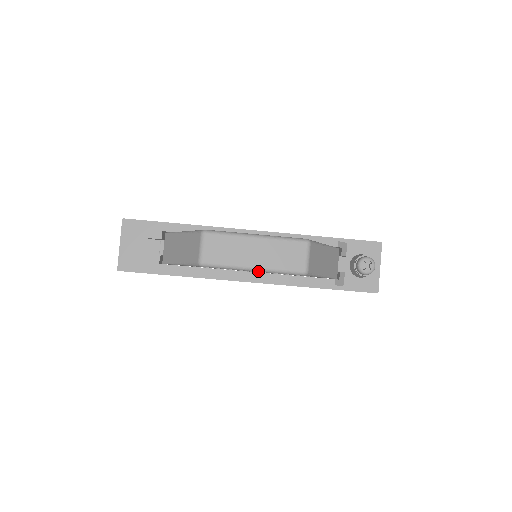
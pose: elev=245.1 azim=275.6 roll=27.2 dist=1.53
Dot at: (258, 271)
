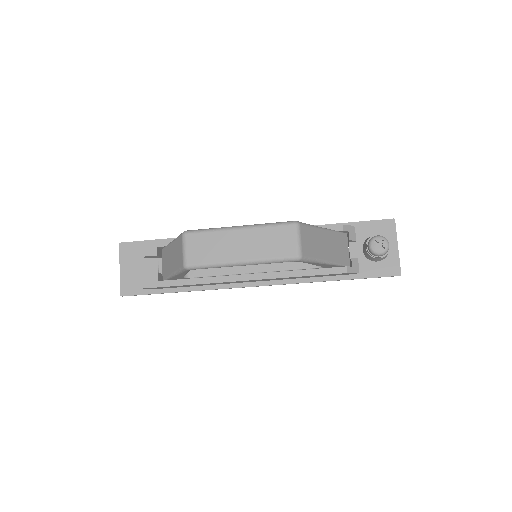
Dot at: (247, 264)
